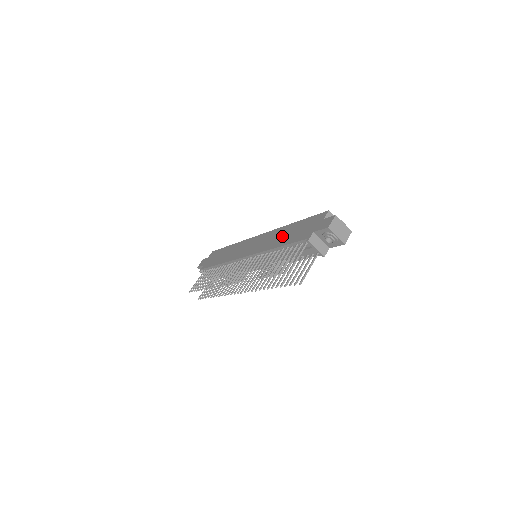
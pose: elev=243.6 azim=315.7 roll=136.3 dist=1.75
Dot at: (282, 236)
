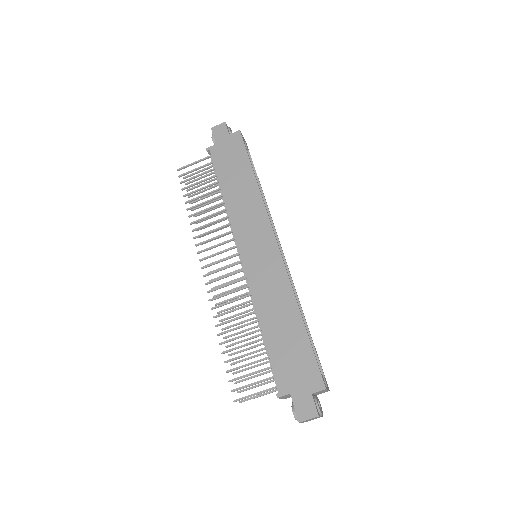
Dot at: (279, 319)
